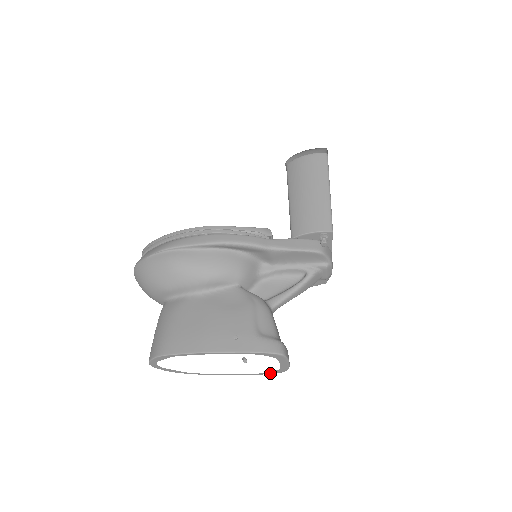
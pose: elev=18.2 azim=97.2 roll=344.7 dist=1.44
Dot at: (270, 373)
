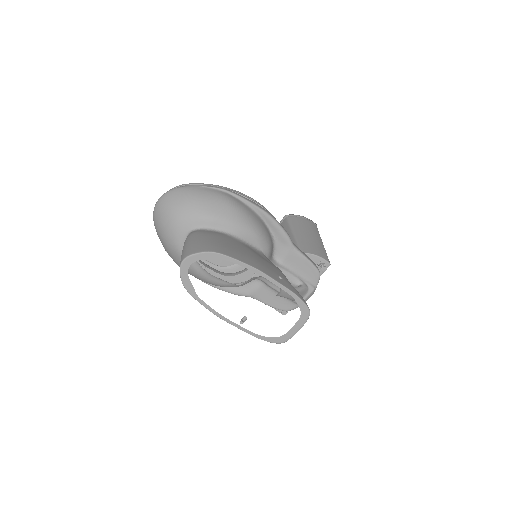
Dot at: (267, 339)
